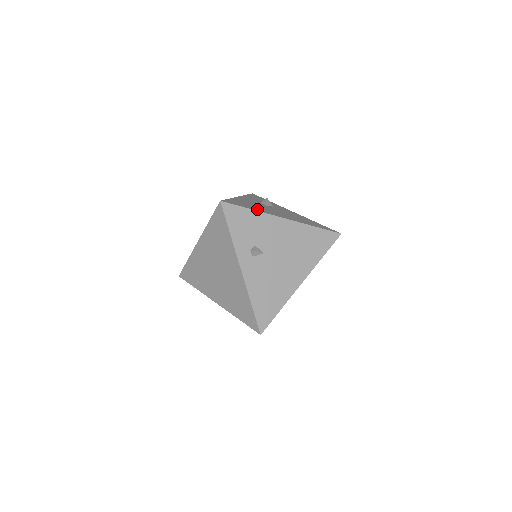
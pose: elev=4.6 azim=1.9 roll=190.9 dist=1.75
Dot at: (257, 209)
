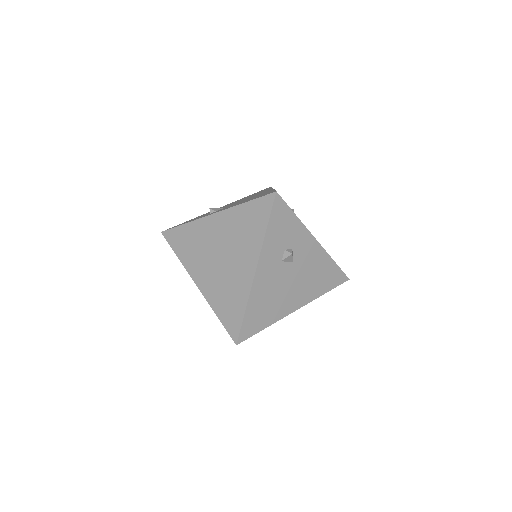
Dot at: occluded
